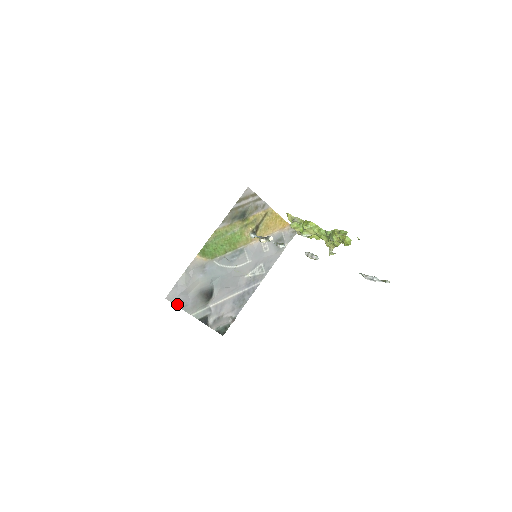
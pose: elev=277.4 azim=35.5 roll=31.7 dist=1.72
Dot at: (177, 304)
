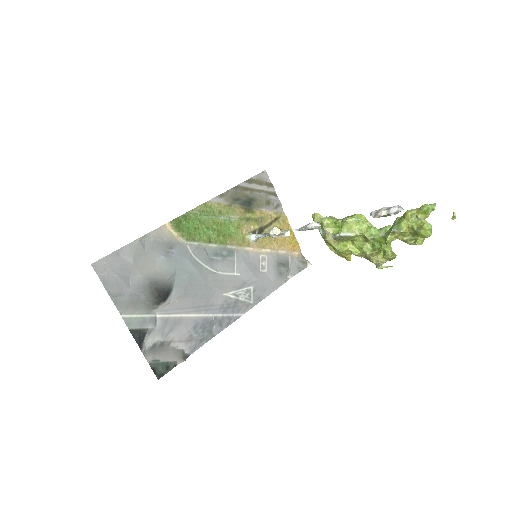
Dot at: (106, 284)
